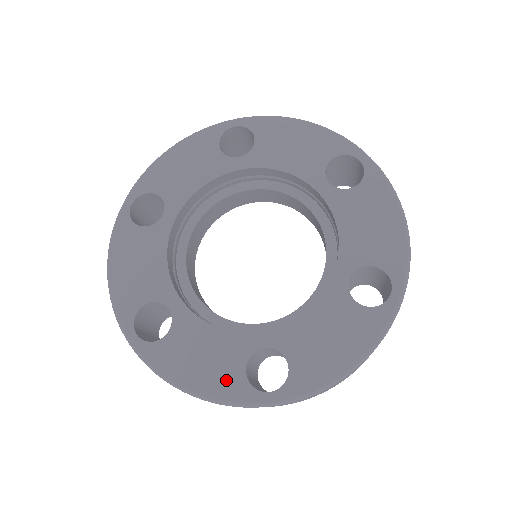
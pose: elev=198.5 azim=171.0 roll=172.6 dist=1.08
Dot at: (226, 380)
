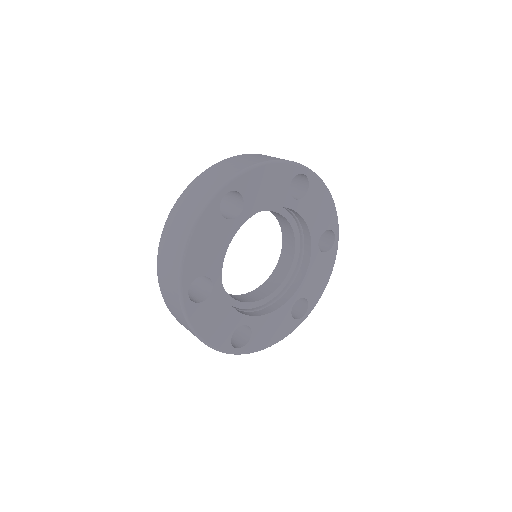
Dot at: (286, 327)
